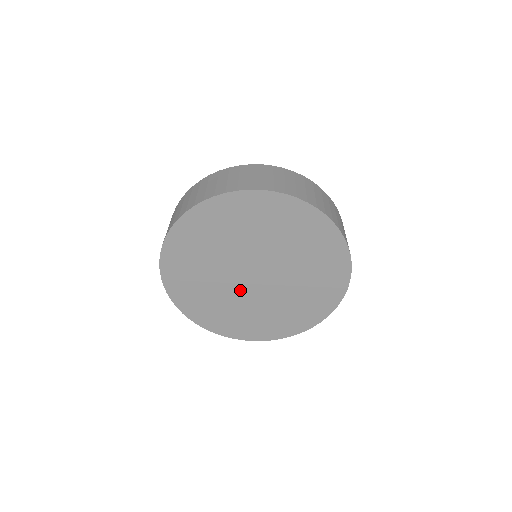
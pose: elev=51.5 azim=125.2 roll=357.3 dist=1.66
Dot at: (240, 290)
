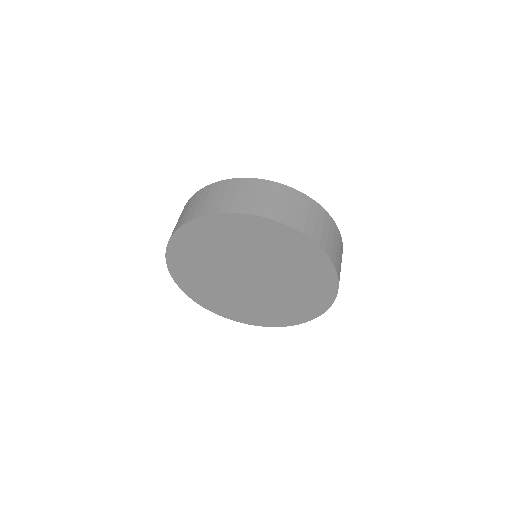
Dot at: (254, 292)
